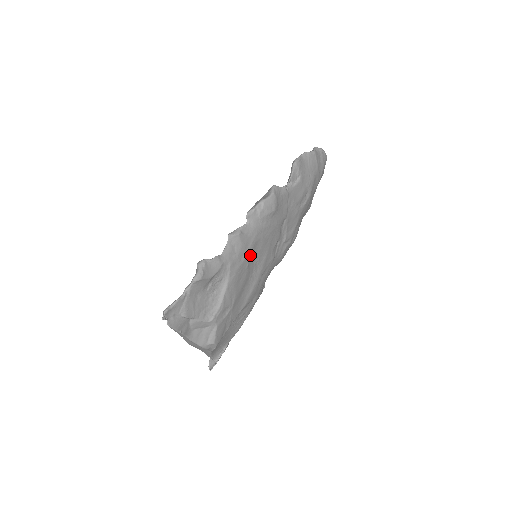
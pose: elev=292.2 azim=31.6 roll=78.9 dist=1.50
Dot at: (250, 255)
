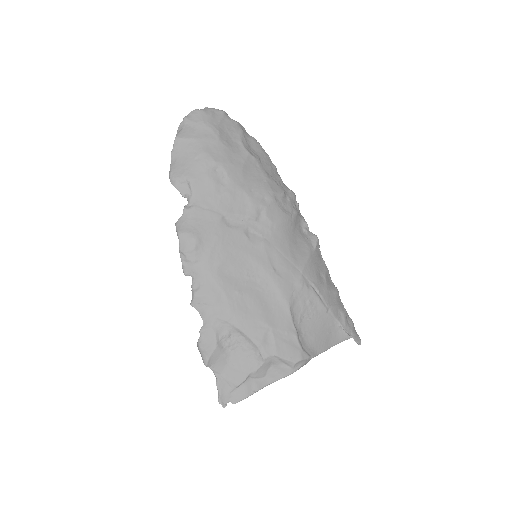
Dot at: (229, 286)
